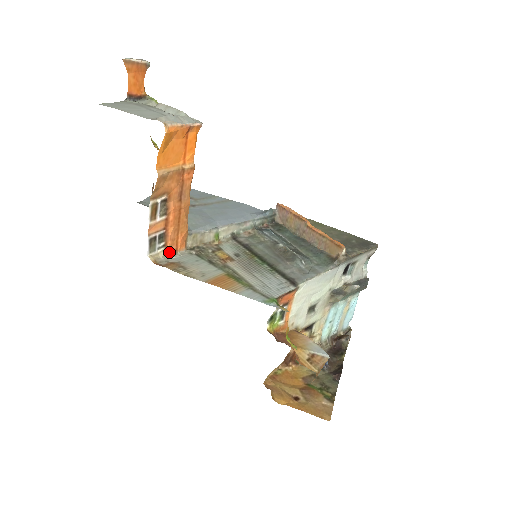
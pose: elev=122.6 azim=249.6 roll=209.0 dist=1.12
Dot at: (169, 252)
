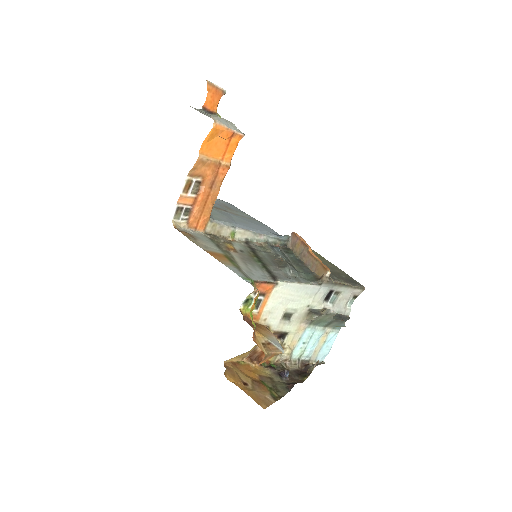
Dot at: (189, 226)
